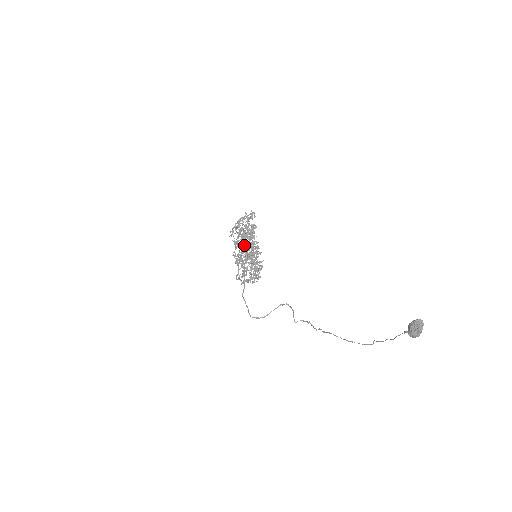
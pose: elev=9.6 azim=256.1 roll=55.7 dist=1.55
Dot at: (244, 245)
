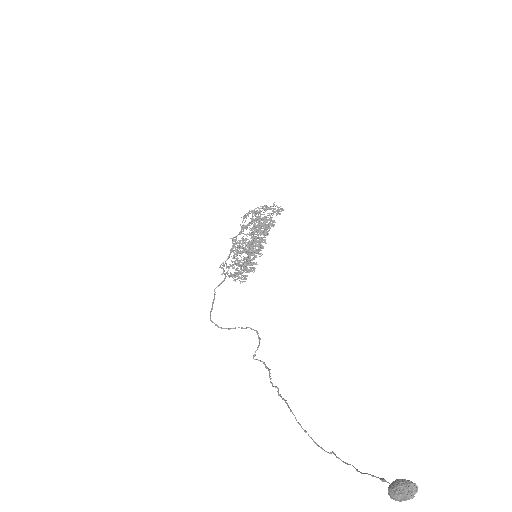
Dot at: (251, 236)
